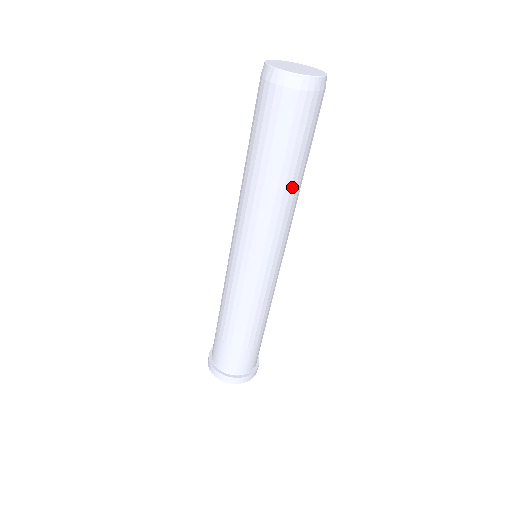
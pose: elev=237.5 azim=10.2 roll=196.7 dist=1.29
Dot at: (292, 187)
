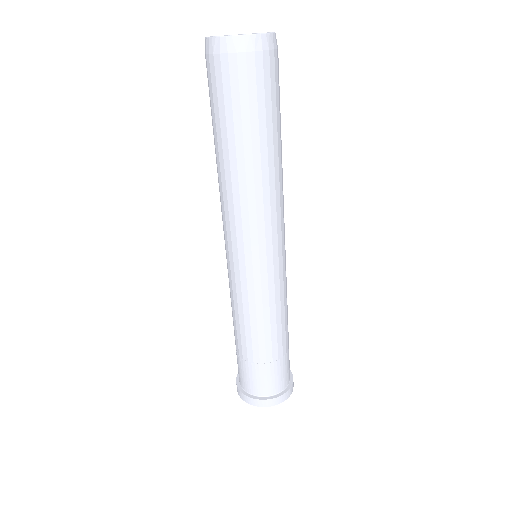
Dot at: (240, 169)
